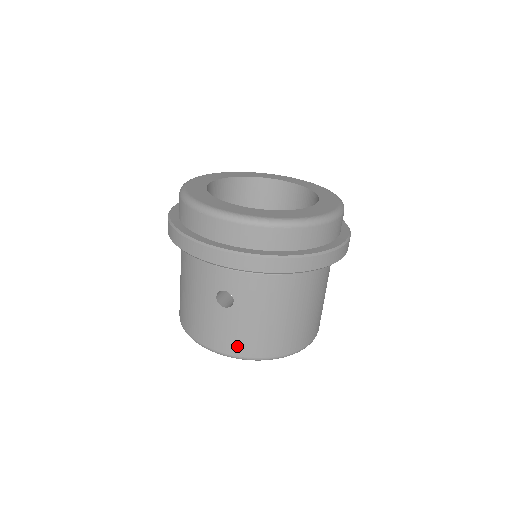
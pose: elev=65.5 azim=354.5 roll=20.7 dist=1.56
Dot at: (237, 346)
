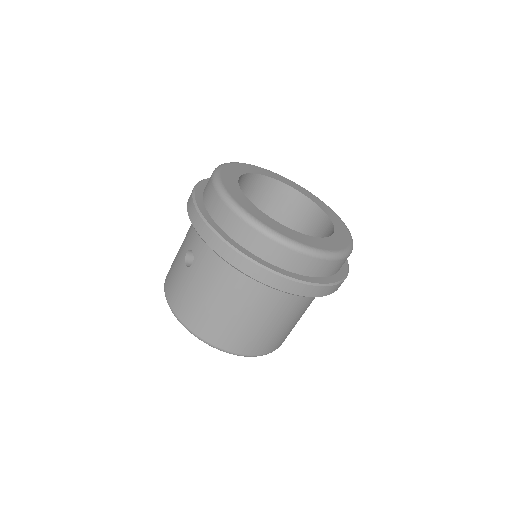
Dot at: (178, 303)
